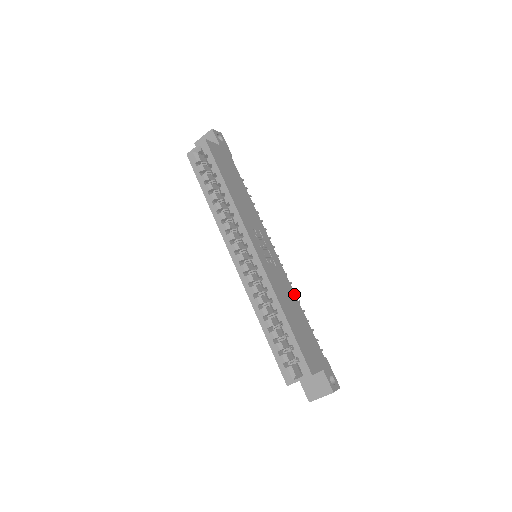
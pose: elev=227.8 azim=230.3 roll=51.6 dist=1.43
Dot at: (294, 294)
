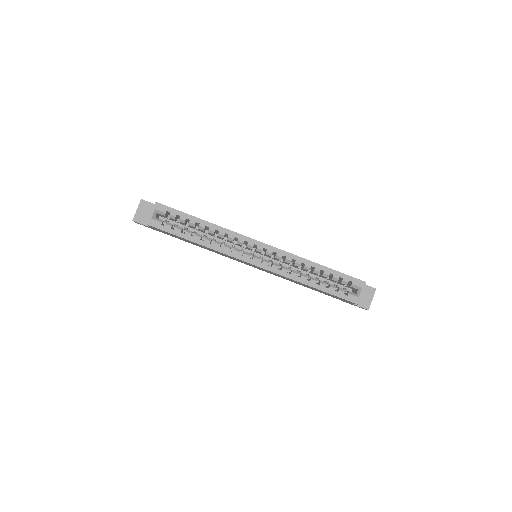
Dot at: occluded
